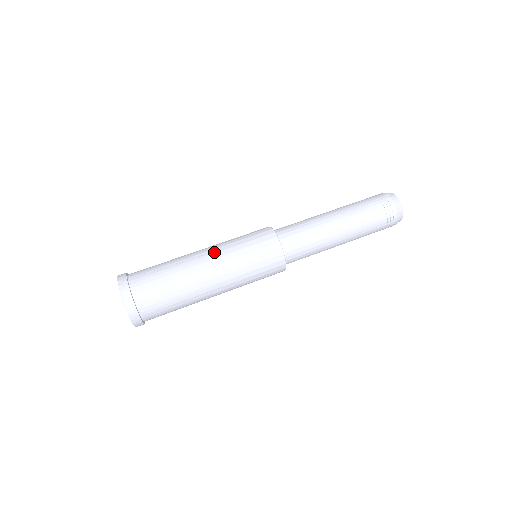
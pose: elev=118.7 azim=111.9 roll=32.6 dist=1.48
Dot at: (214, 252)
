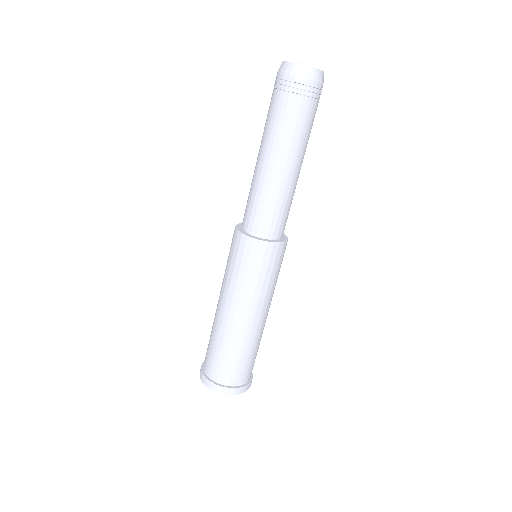
Dot at: (249, 308)
